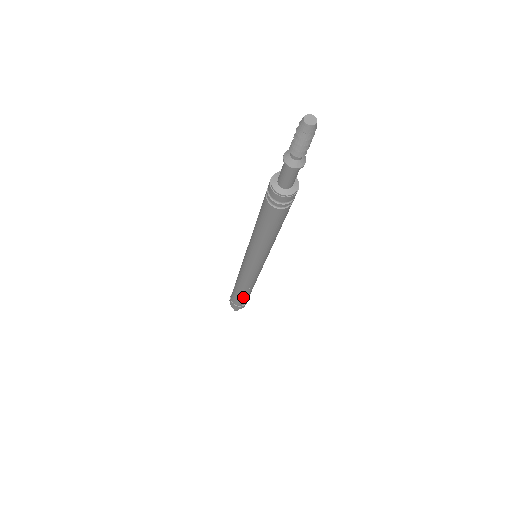
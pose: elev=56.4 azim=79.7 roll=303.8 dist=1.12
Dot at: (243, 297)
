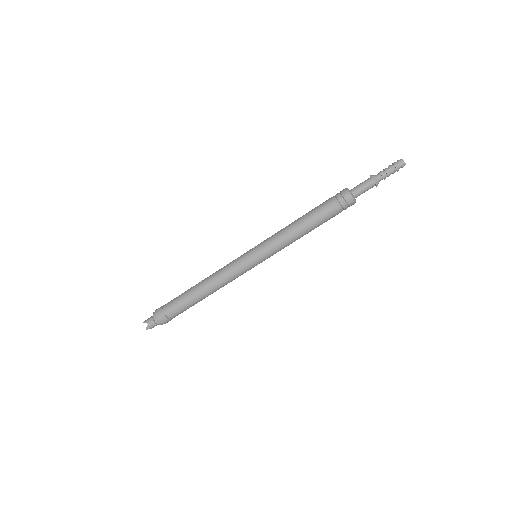
Dot at: (191, 304)
